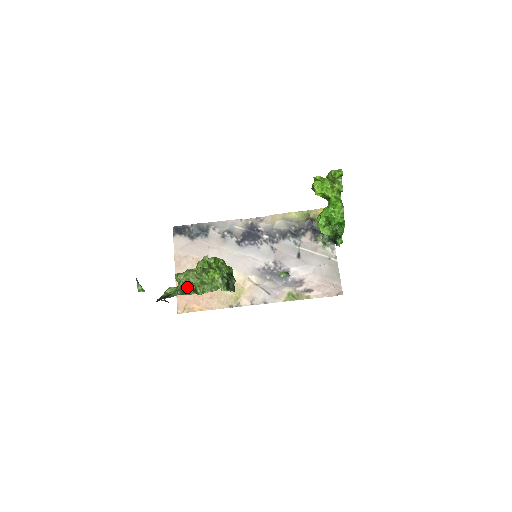
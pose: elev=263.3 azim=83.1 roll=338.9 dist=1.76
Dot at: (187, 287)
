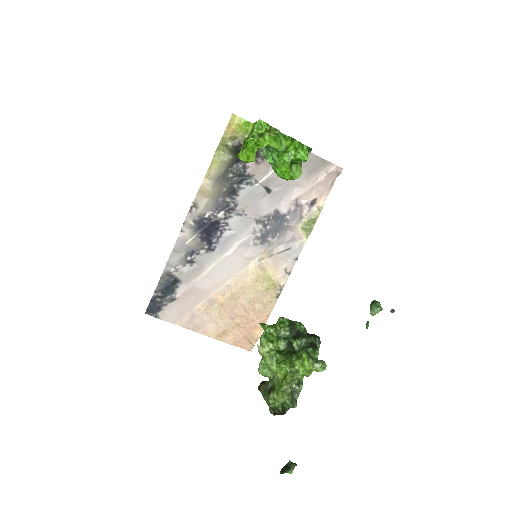
Dot at: (291, 392)
